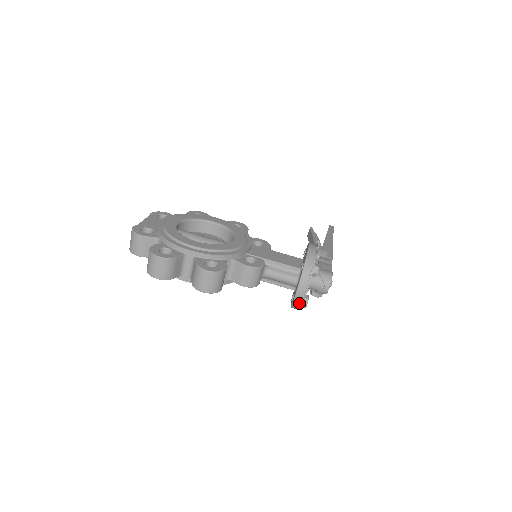
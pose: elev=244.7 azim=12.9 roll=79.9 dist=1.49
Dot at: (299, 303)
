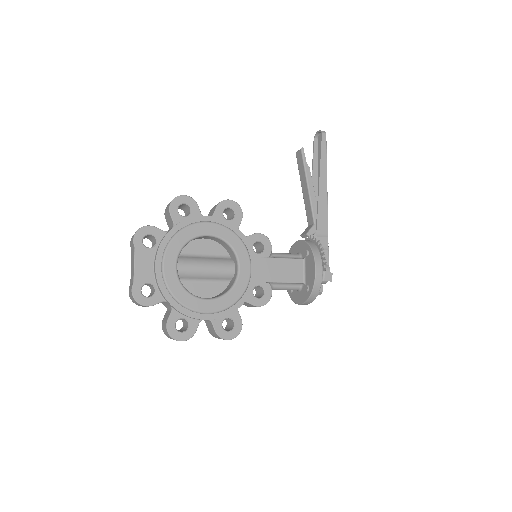
Dot at: occluded
